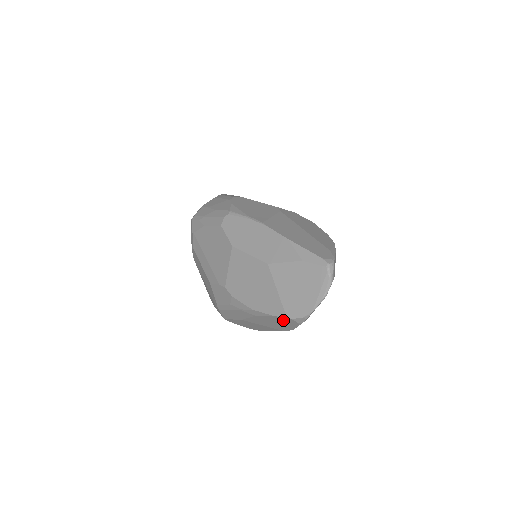
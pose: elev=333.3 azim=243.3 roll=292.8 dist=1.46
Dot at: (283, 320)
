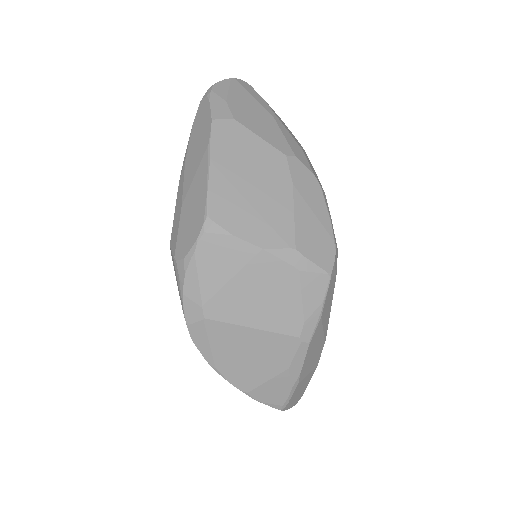
Dot at: (199, 117)
